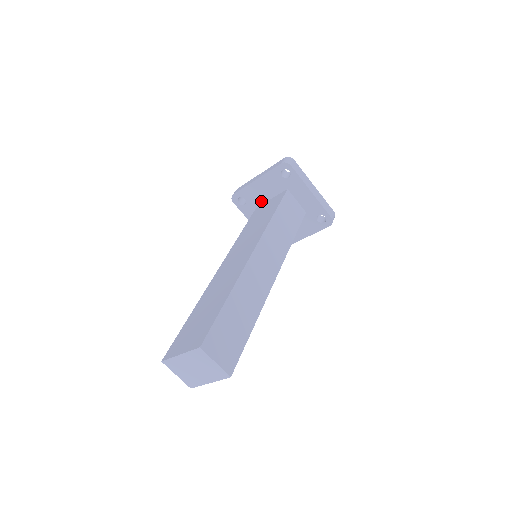
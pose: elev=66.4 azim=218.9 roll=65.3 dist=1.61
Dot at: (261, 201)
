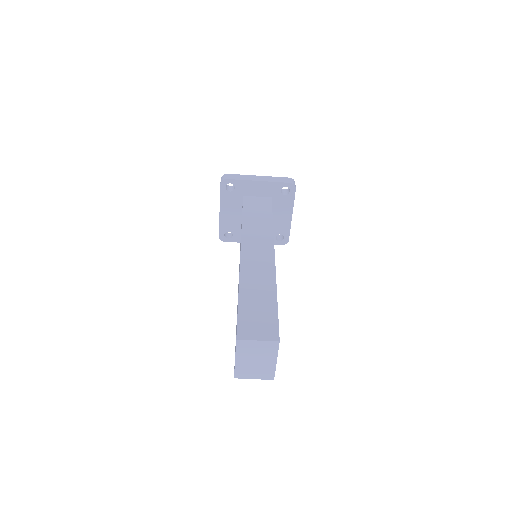
Dot at: (239, 222)
